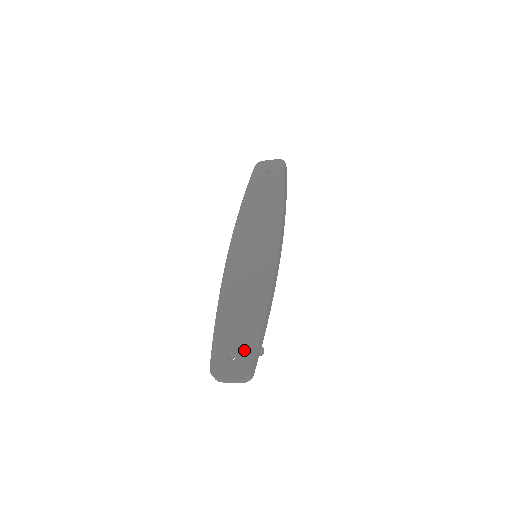
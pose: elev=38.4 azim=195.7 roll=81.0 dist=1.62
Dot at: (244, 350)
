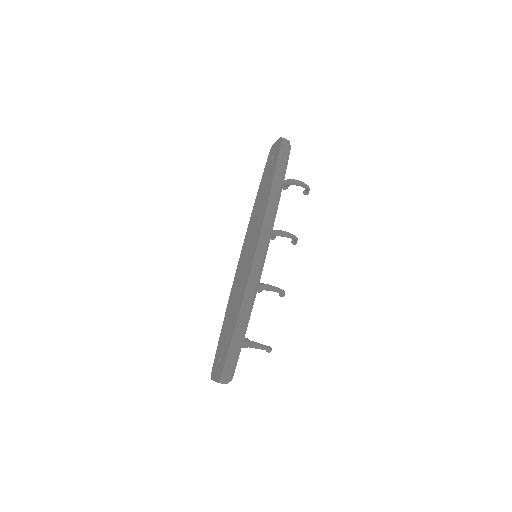
Dot at: (223, 356)
